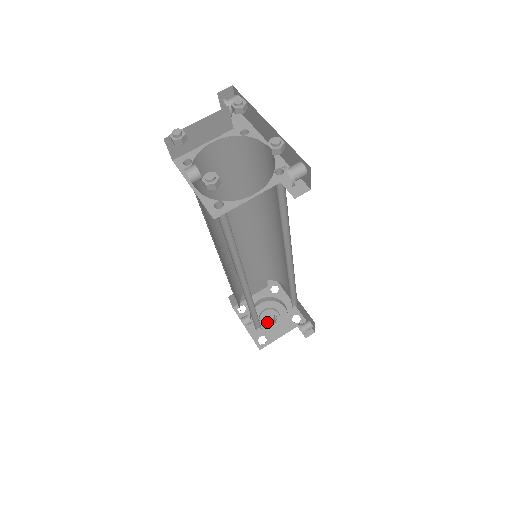
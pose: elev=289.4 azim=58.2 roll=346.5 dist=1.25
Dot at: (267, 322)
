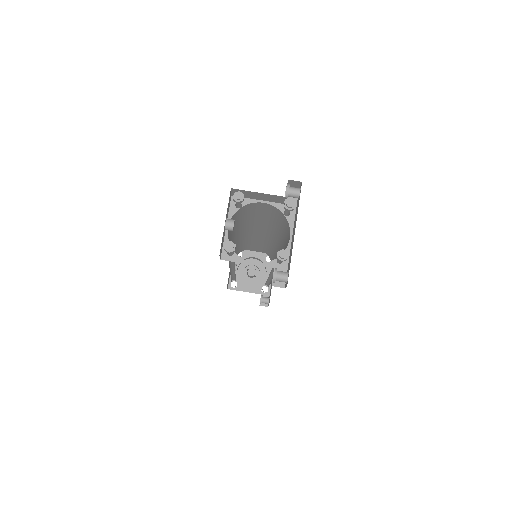
Dot at: occluded
